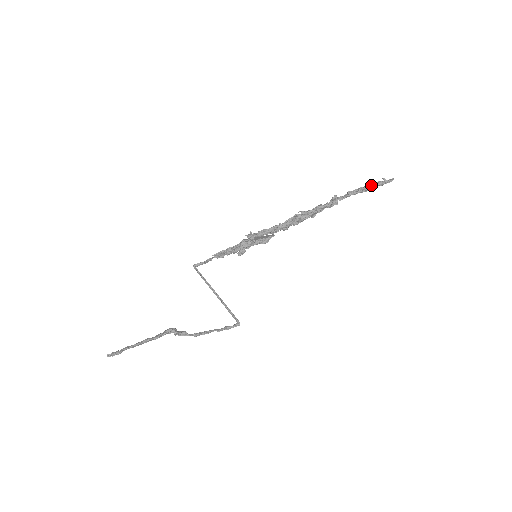
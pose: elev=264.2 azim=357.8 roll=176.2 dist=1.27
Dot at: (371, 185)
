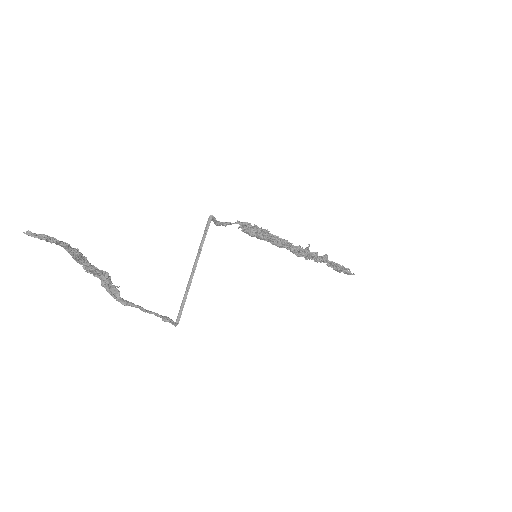
Dot at: (344, 267)
